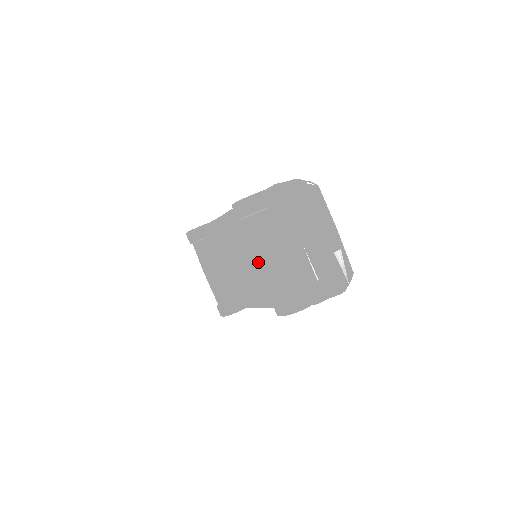
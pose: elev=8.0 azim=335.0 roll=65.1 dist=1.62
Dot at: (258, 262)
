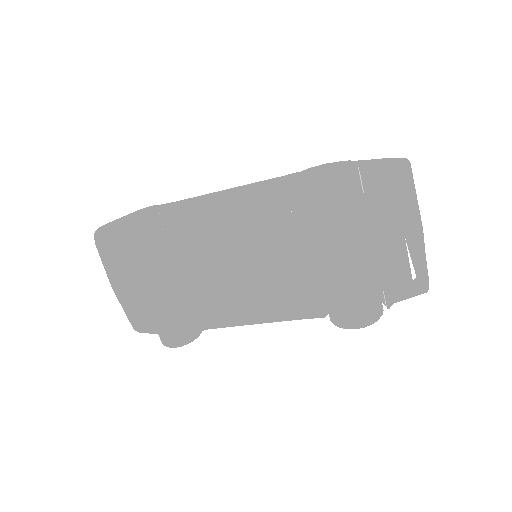
Dot at: (295, 264)
